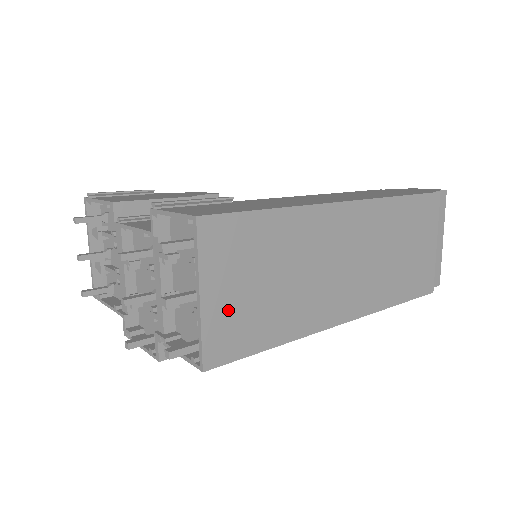
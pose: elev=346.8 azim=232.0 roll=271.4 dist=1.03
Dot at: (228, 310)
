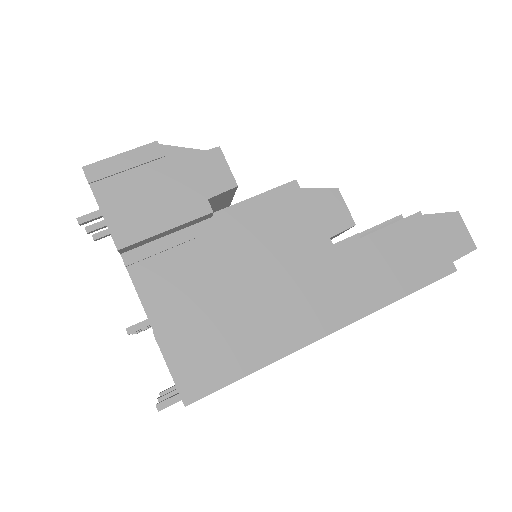
Dot at: occluded
